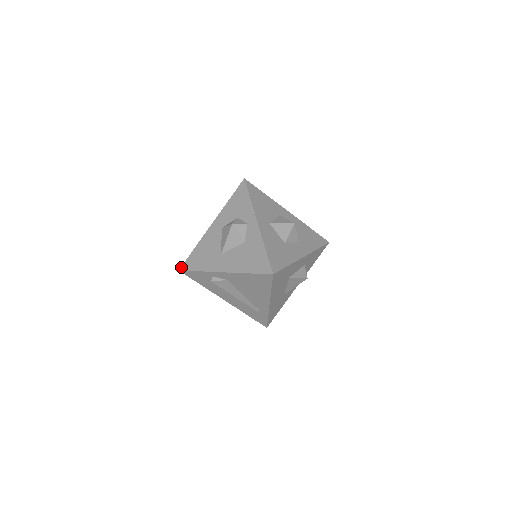
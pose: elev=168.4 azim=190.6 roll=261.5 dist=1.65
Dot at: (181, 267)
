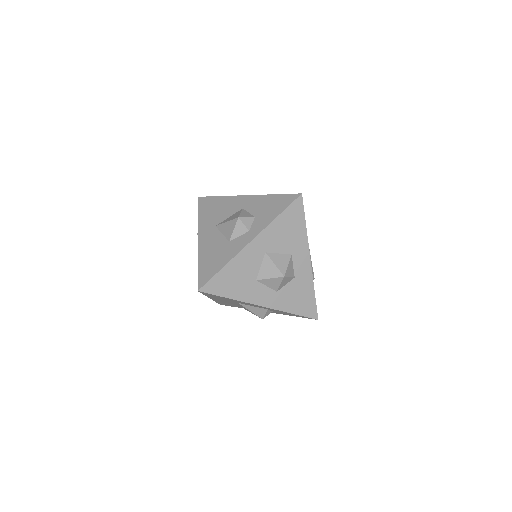
Dot at: (201, 197)
